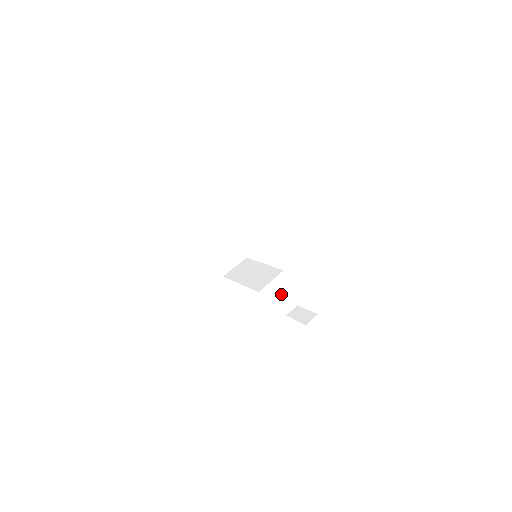
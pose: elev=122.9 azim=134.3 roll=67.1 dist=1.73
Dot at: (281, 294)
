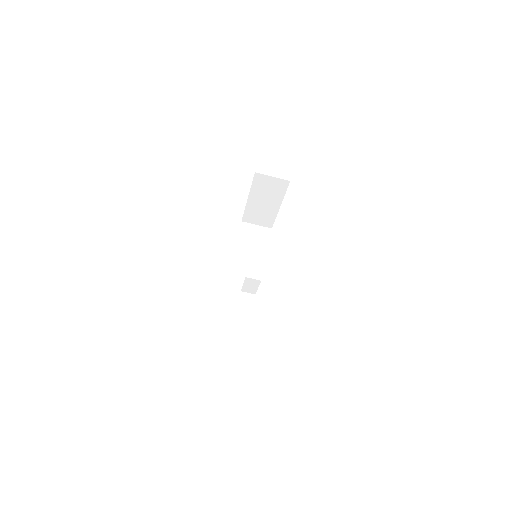
Dot at: (250, 283)
